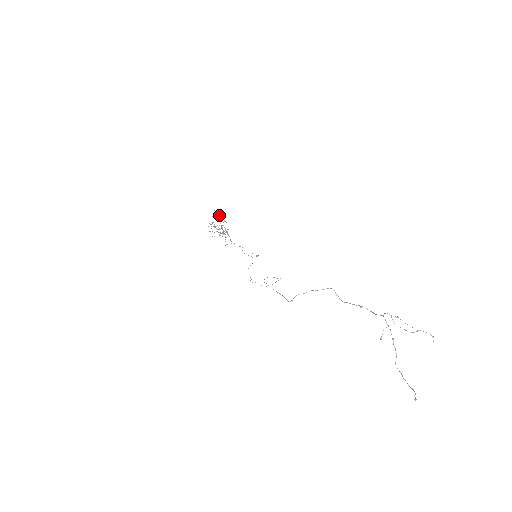
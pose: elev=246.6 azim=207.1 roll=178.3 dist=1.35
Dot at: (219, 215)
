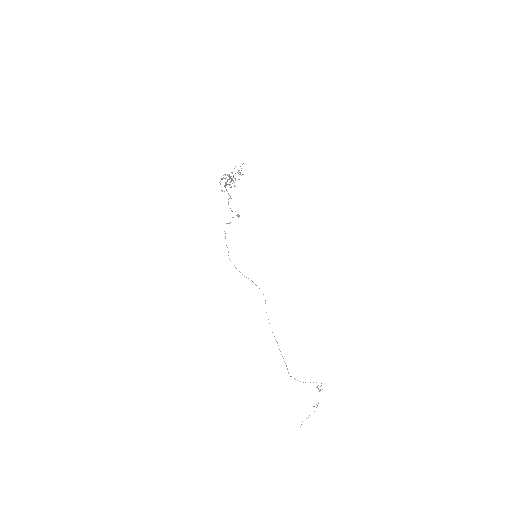
Dot at: occluded
